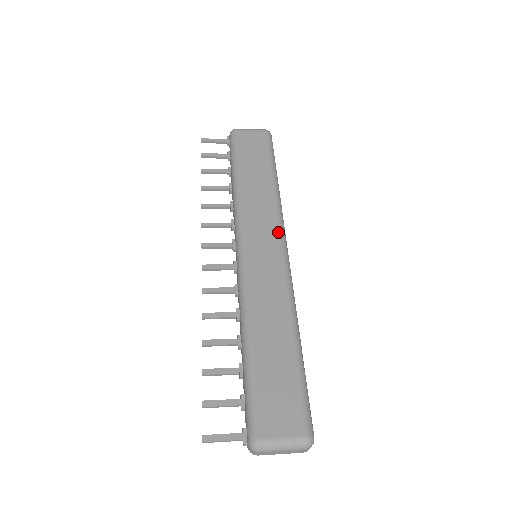
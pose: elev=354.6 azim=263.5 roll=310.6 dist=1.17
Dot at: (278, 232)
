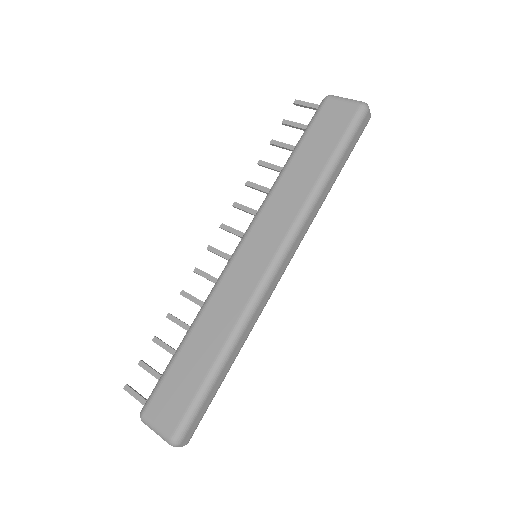
Dot at: (281, 241)
